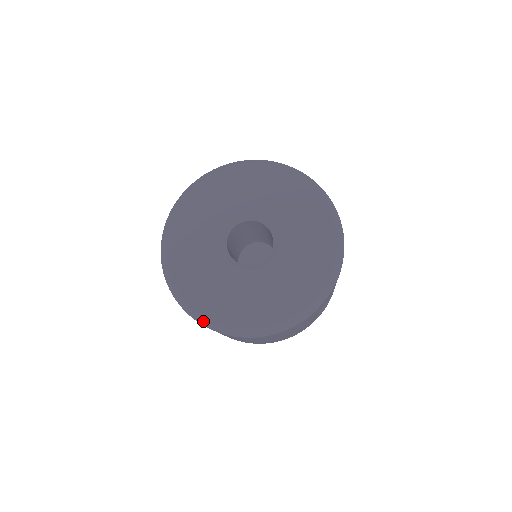
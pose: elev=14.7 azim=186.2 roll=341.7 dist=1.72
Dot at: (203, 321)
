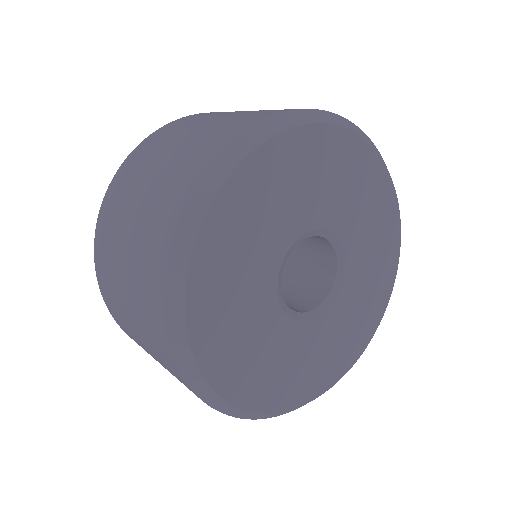
Dot at: (174, 312)
